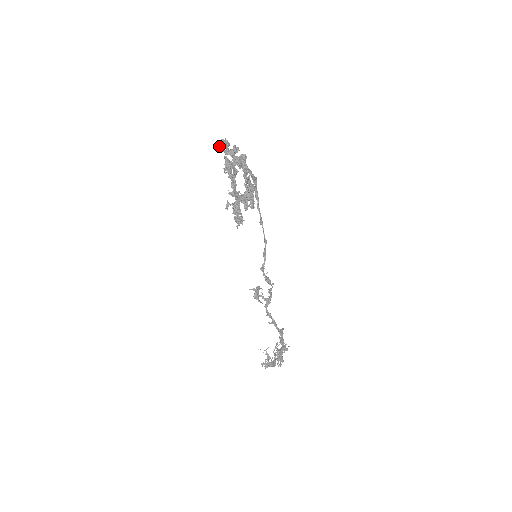
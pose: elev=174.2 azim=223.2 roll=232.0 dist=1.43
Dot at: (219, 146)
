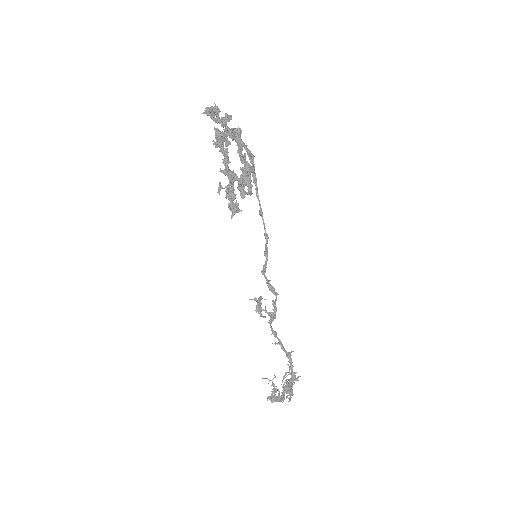
Dot at: (208, 113)
